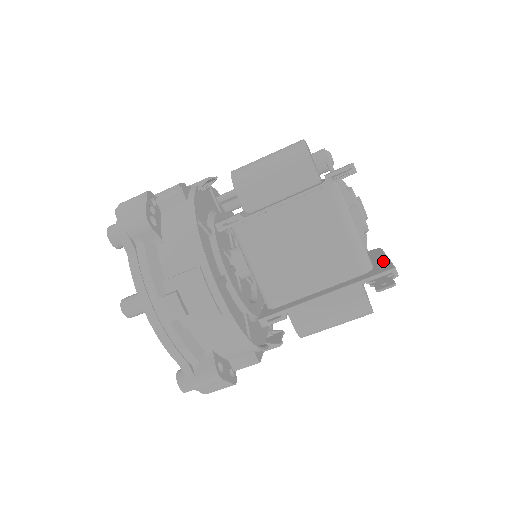
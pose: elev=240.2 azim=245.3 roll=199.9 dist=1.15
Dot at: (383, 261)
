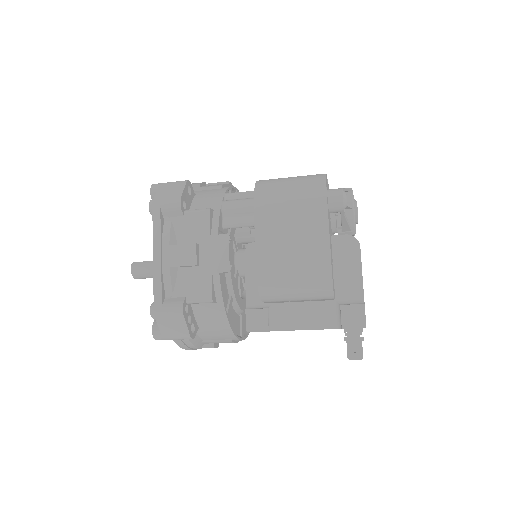
Dot at: occluded
